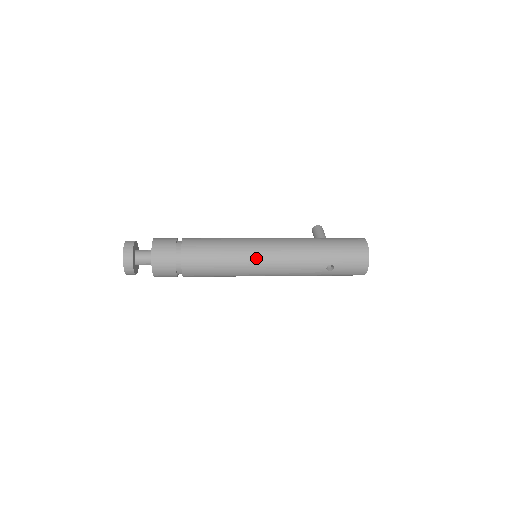
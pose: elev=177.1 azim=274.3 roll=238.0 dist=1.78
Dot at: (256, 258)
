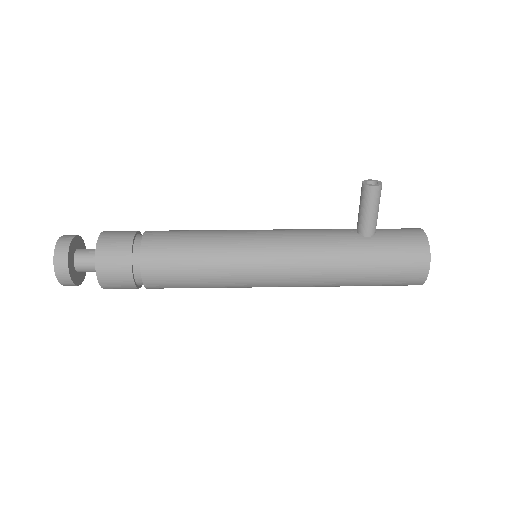
Dot at: occluded
